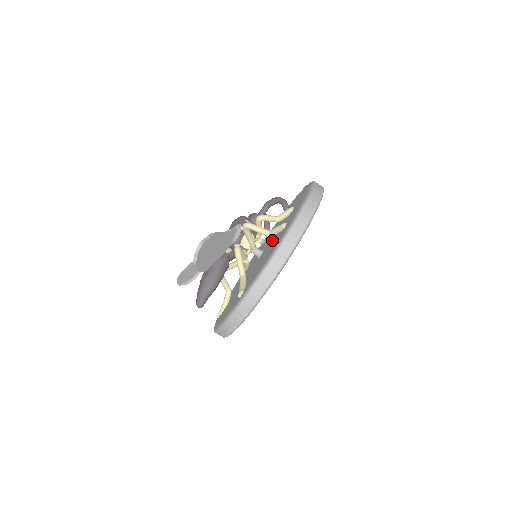
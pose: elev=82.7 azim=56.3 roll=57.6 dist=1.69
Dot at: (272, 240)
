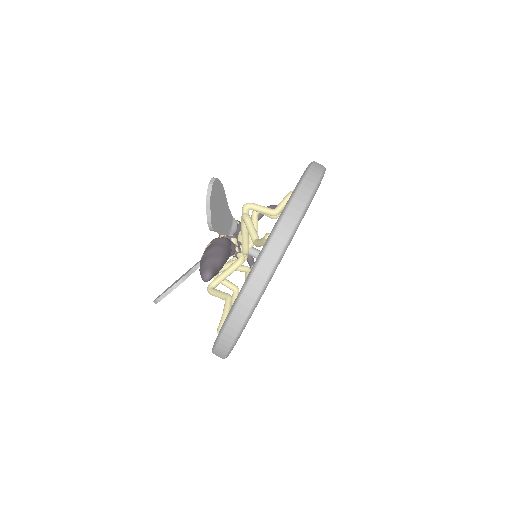
Dot at: occluded
